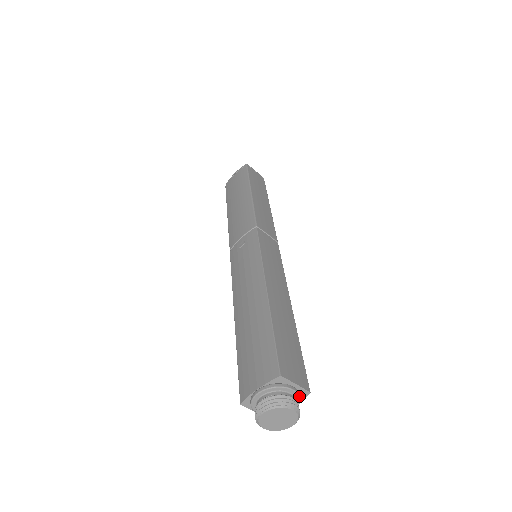
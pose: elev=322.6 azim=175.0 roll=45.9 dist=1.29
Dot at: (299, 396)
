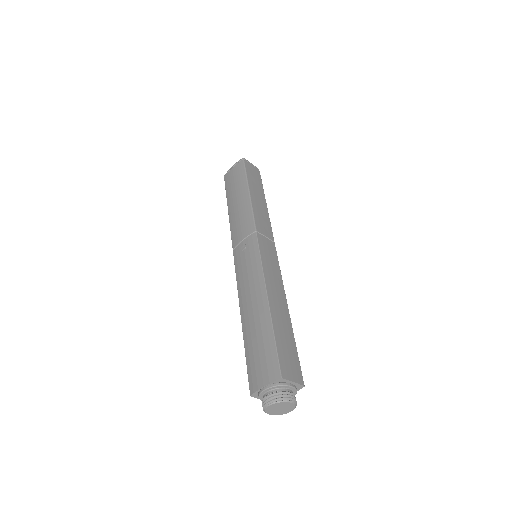
Dot at: (296, 390)
